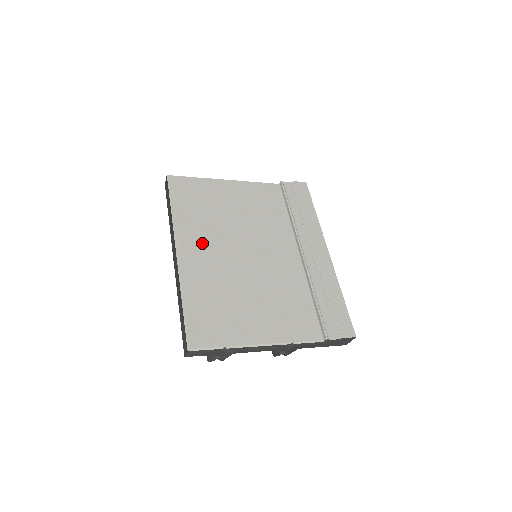
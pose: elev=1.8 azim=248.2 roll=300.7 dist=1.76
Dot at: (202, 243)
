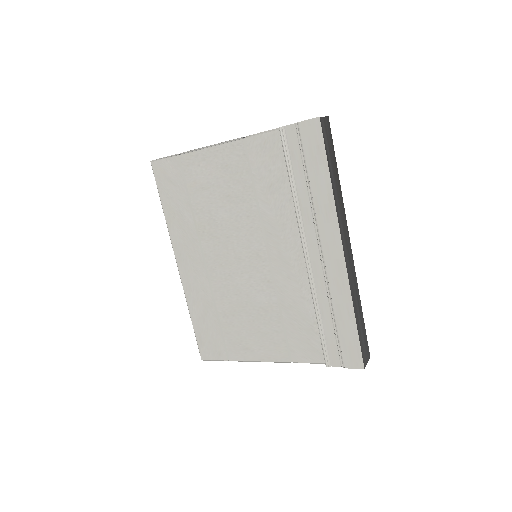
Dot at: (196, 252)
